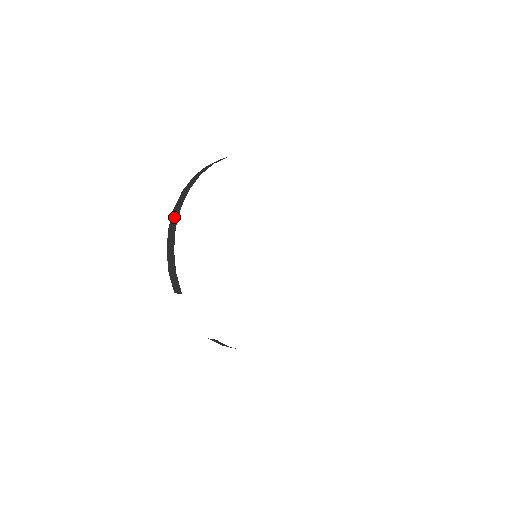
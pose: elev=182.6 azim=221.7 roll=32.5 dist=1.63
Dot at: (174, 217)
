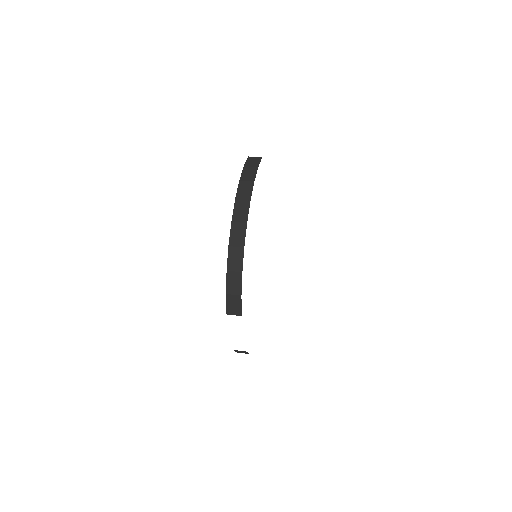
Dot at: (237, 232)
